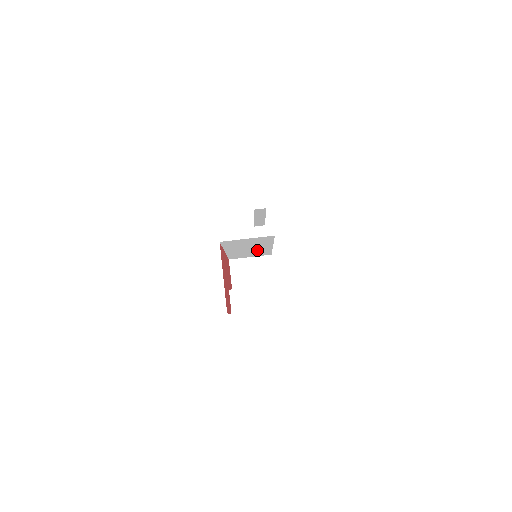
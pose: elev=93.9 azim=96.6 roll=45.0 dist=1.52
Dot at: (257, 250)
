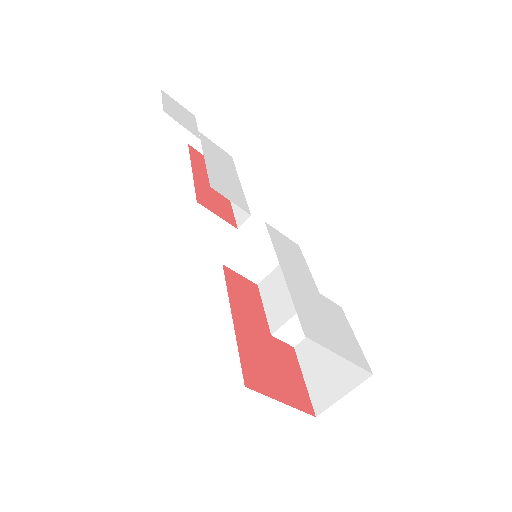
Dot at: occluded
